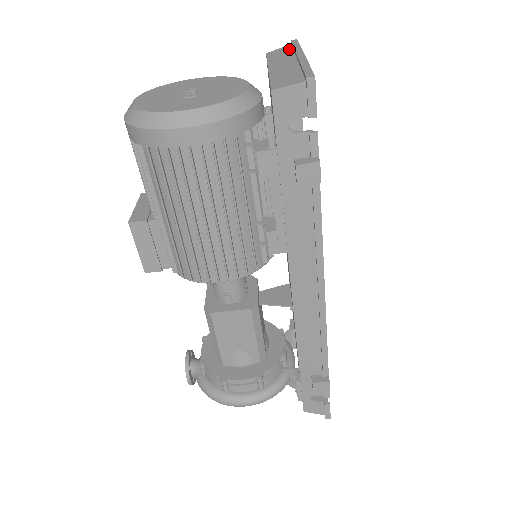
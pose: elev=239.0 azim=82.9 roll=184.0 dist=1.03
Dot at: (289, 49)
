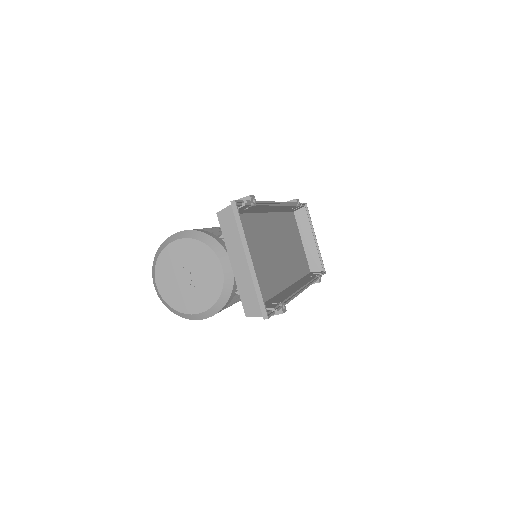
Dot at: (234, 222)
